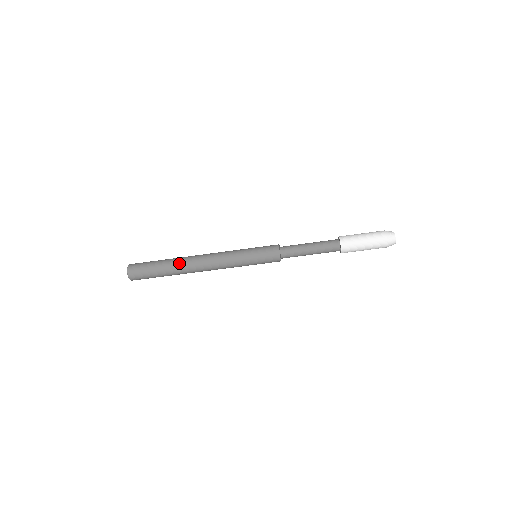
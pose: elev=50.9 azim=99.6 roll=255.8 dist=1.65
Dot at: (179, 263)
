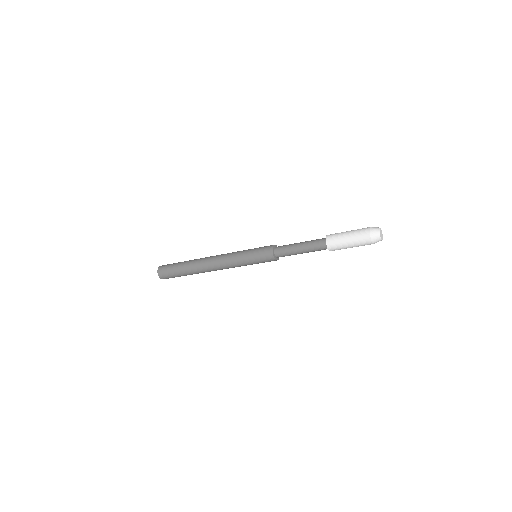
Dot at: (194, 262)
